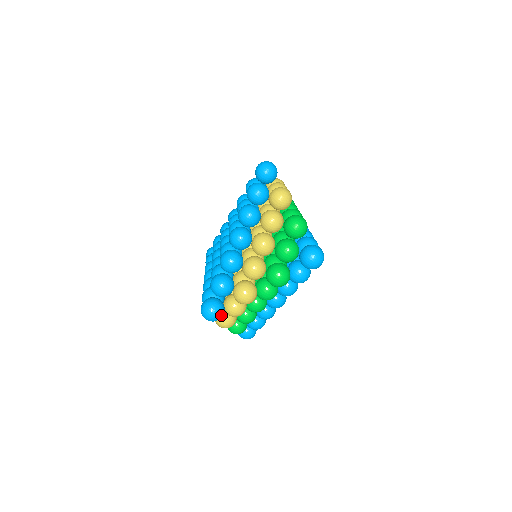
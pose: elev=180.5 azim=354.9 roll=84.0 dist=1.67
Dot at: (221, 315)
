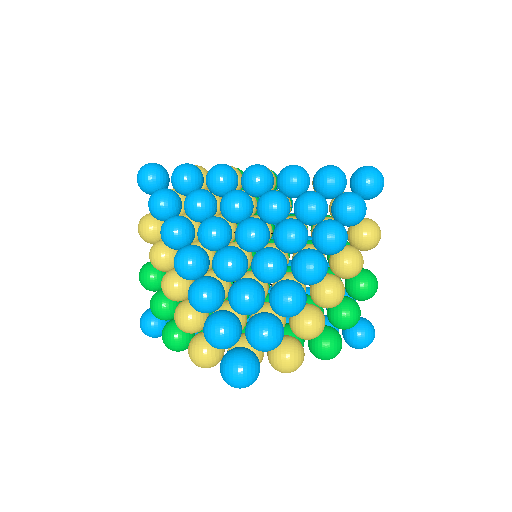
Dot at: occluded
